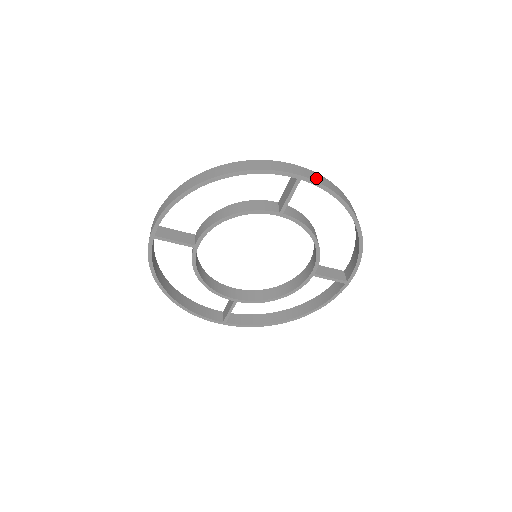
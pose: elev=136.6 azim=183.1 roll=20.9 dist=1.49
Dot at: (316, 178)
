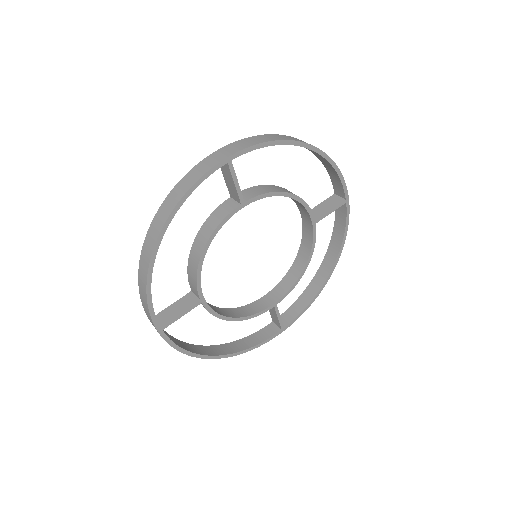
Dot at: (242, 146)
